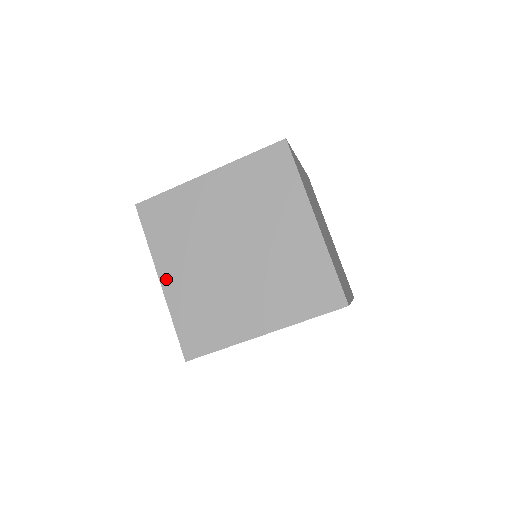
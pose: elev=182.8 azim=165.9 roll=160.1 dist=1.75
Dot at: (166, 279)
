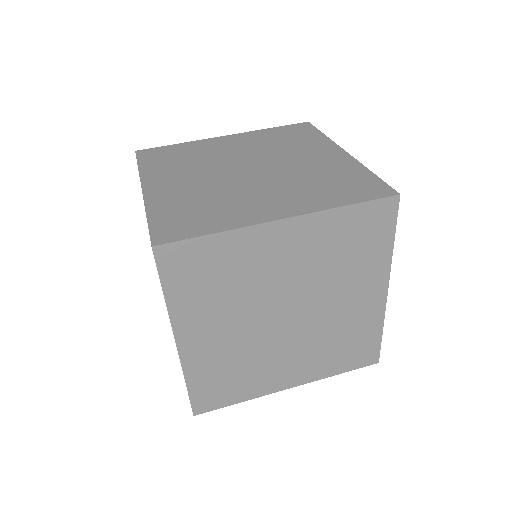
Dot at: occluded
